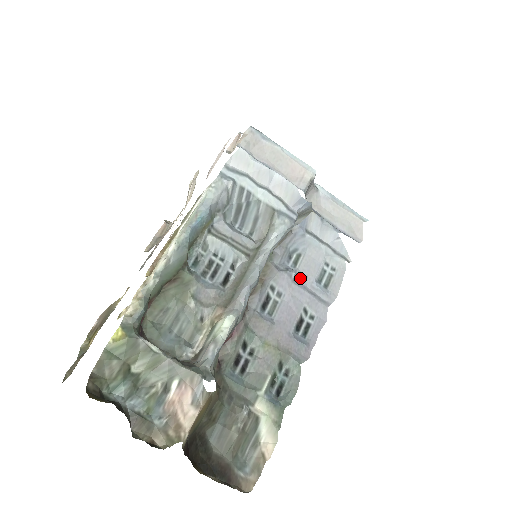
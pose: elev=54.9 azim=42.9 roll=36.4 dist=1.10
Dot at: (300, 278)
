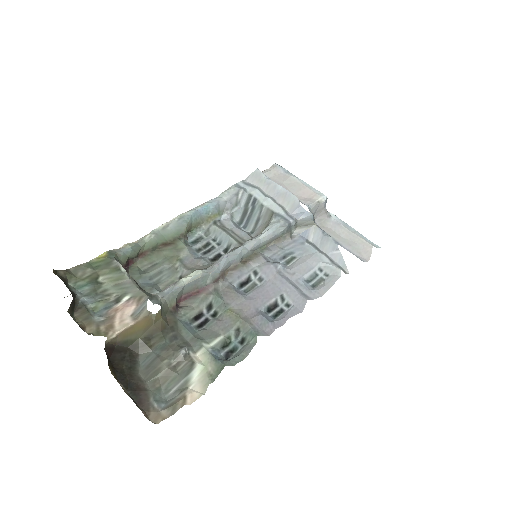
Dot at: (287, 272)
